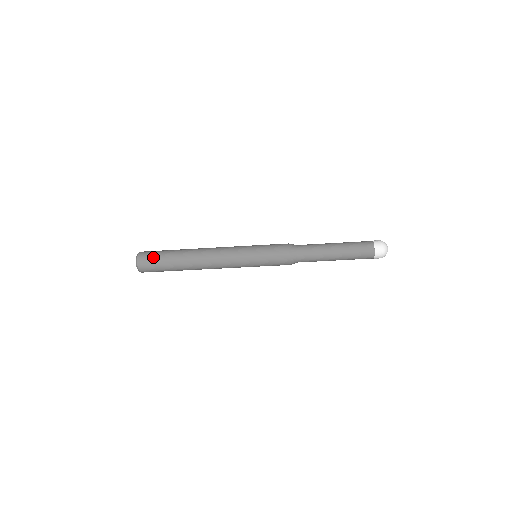
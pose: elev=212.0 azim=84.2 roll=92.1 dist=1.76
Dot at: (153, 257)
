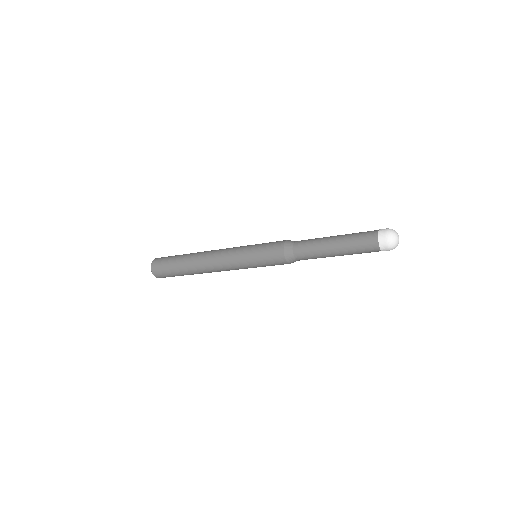
Dot at: (163, 264)
